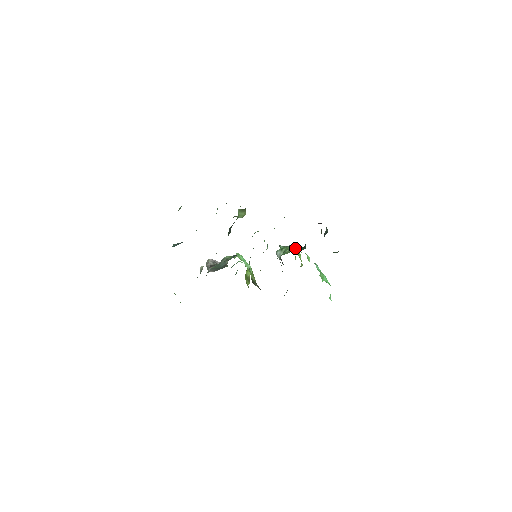
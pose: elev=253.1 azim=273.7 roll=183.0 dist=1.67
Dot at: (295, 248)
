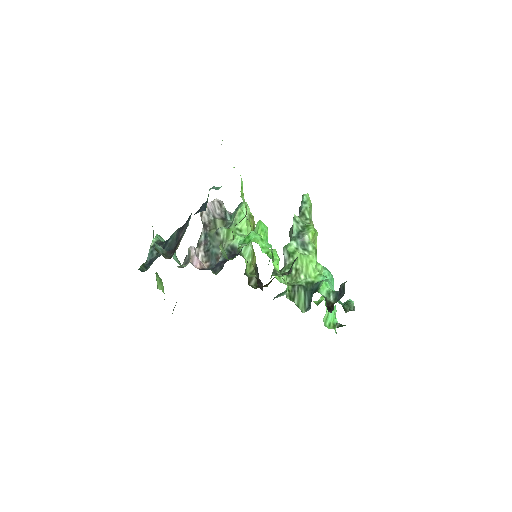
Dot at: (299, 297)
